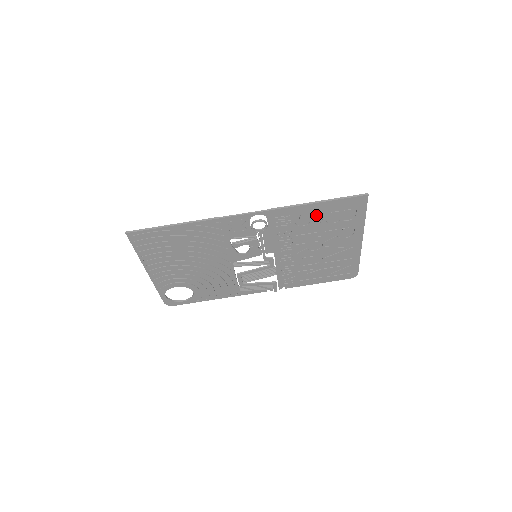
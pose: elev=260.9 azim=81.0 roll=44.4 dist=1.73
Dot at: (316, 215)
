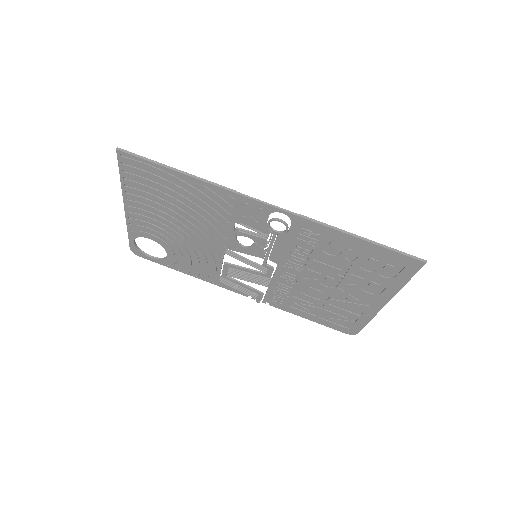
Dot at: (350, 251)
